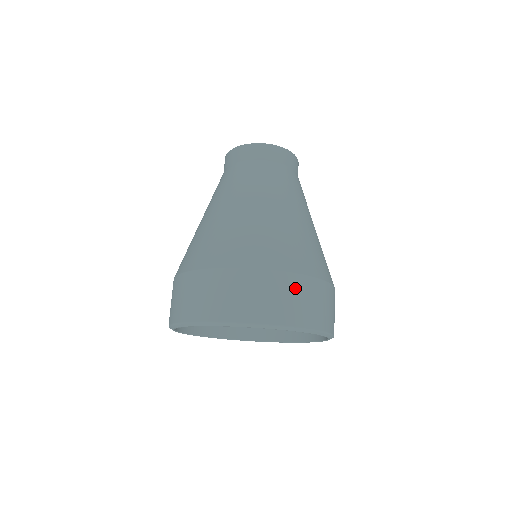
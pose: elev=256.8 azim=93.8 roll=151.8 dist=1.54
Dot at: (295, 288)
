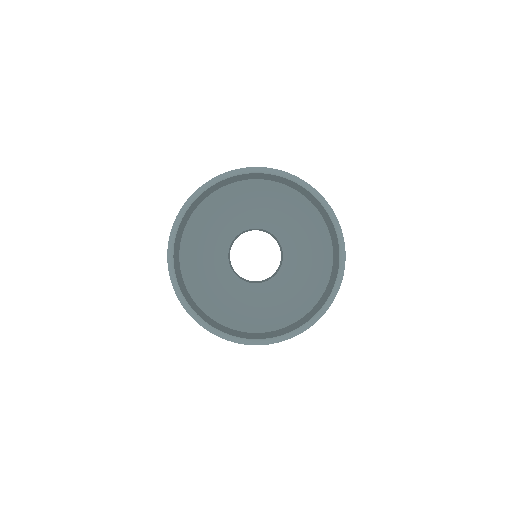
Dot at: occluded
